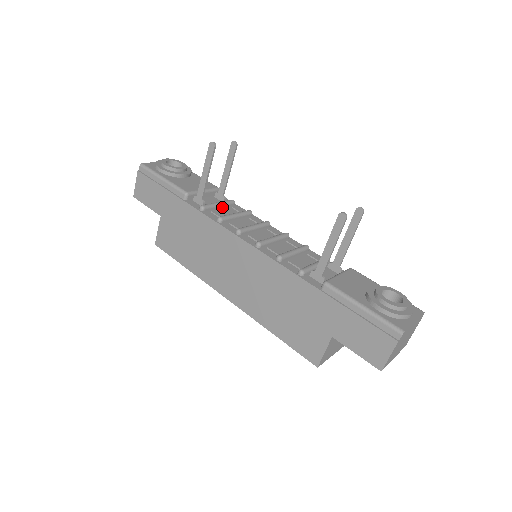
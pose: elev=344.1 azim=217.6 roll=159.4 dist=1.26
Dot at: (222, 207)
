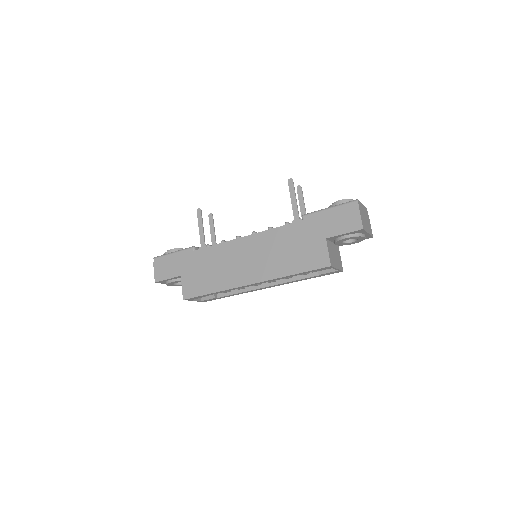
Dot at: occluded
